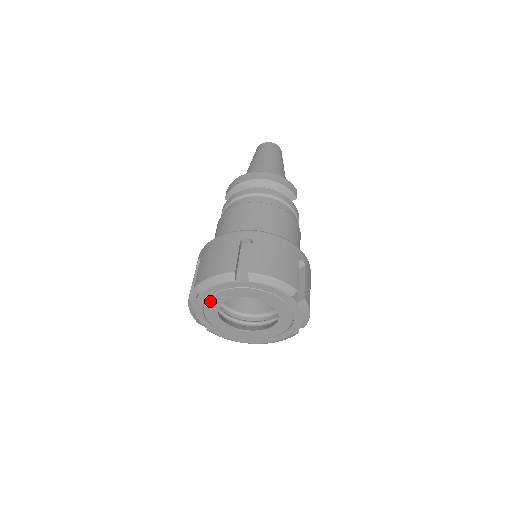
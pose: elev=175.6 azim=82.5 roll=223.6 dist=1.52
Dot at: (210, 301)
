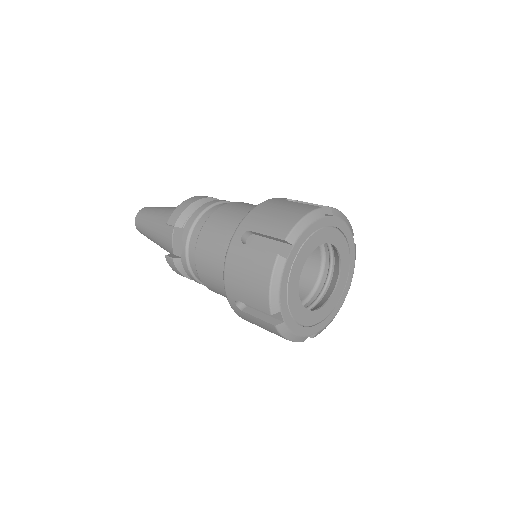
Dot at: (299, 256)
